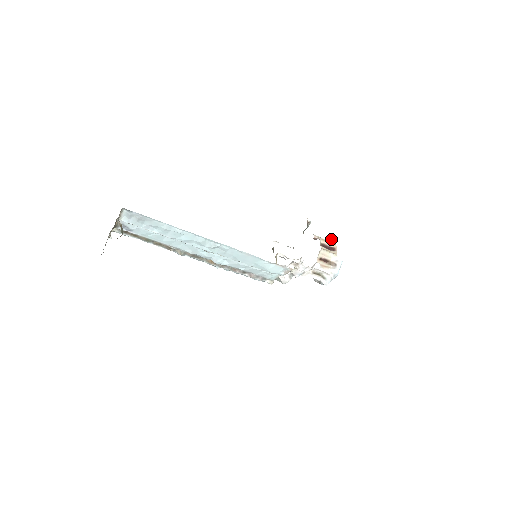
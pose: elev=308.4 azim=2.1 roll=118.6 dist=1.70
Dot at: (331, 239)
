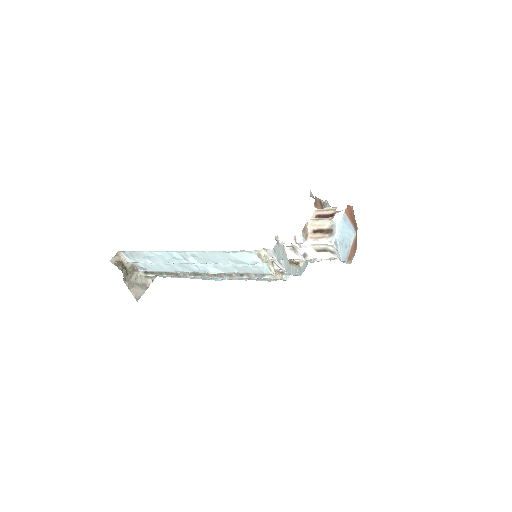
Dot at: occluded
